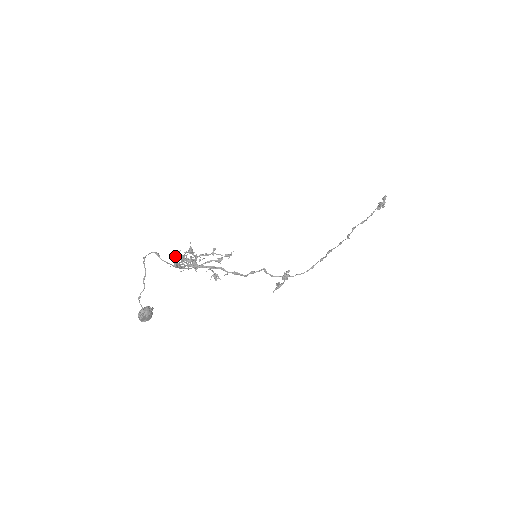
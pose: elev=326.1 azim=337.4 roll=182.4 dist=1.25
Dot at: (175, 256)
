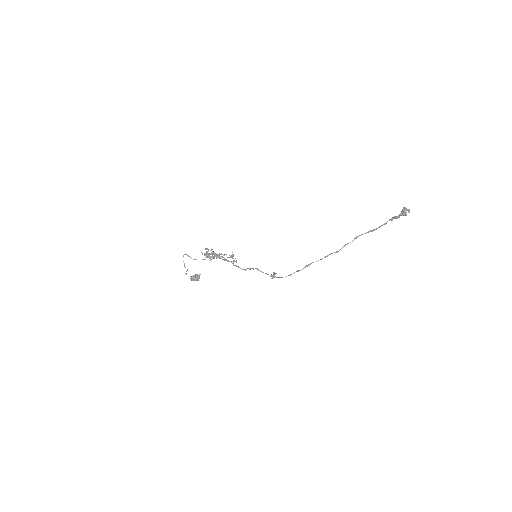
Dot at: occluded
